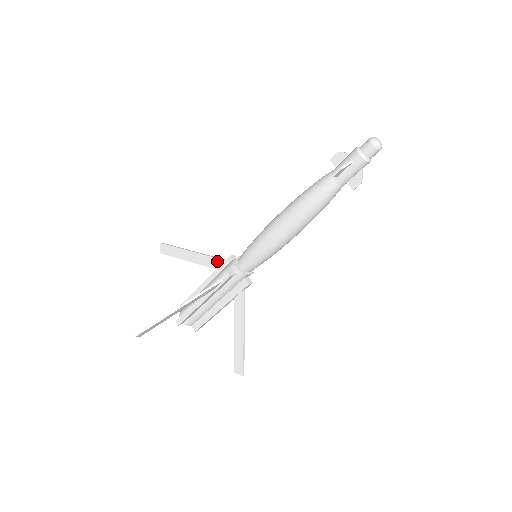
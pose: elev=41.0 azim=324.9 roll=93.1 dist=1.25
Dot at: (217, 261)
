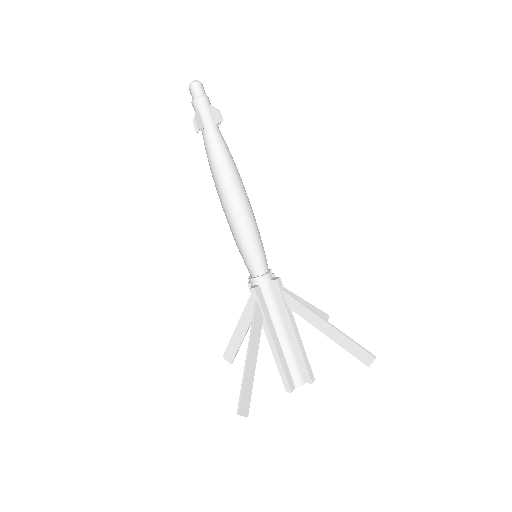
Dot at: (250, 303)
